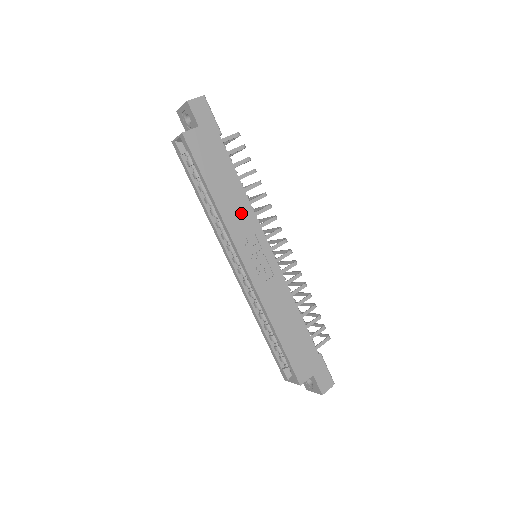
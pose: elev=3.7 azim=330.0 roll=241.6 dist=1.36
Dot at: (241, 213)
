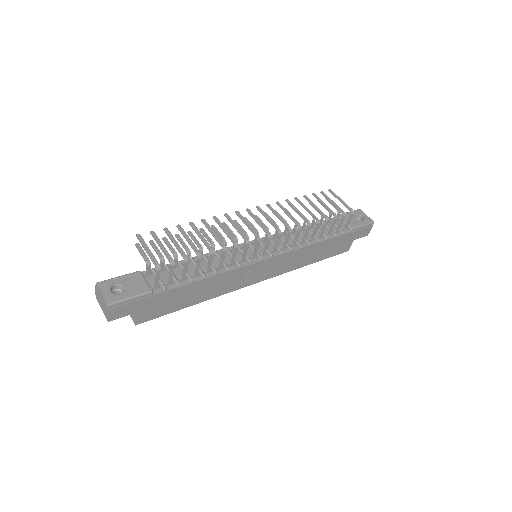
Dot at: (224, 281)
